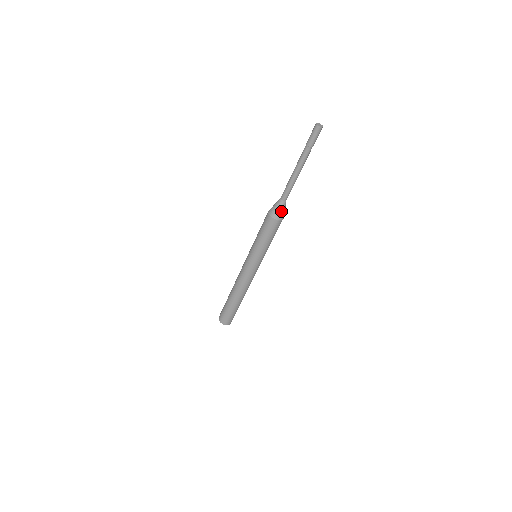
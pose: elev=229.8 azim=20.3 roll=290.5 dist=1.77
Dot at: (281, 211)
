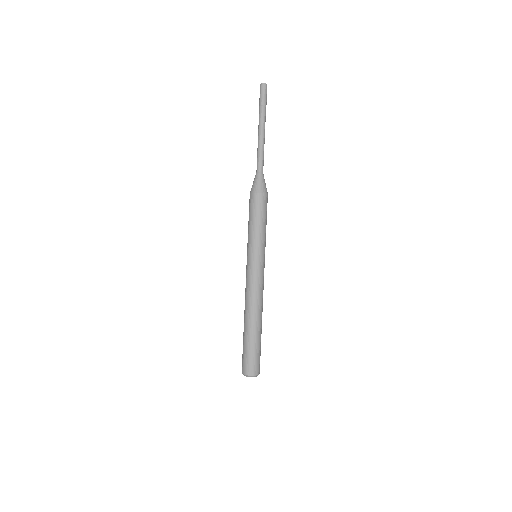
Dot at: (259, 183)
